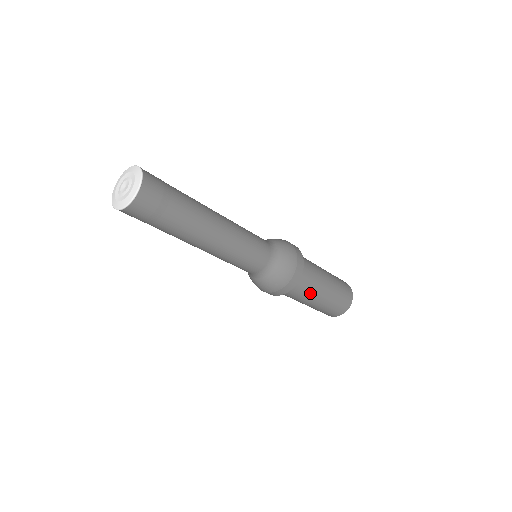
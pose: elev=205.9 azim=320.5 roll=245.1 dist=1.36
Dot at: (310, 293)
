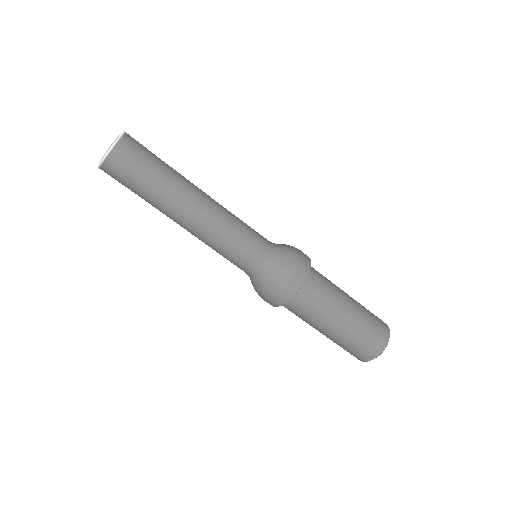
Dot at: (315, 318)
